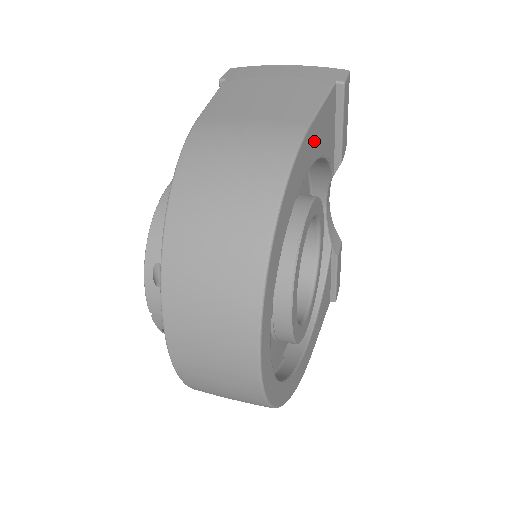
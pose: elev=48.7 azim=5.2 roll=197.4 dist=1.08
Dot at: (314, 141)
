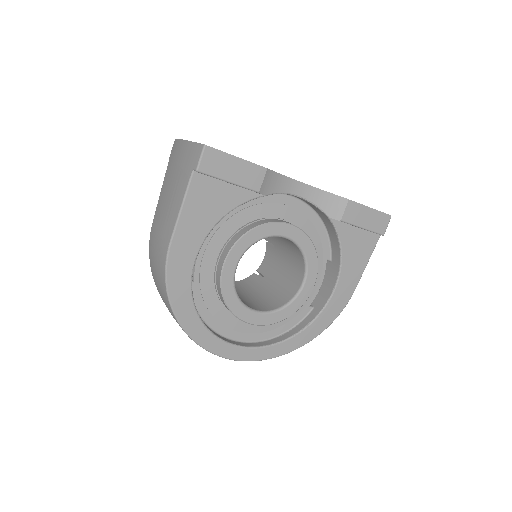
Dot at: (189, 236)
